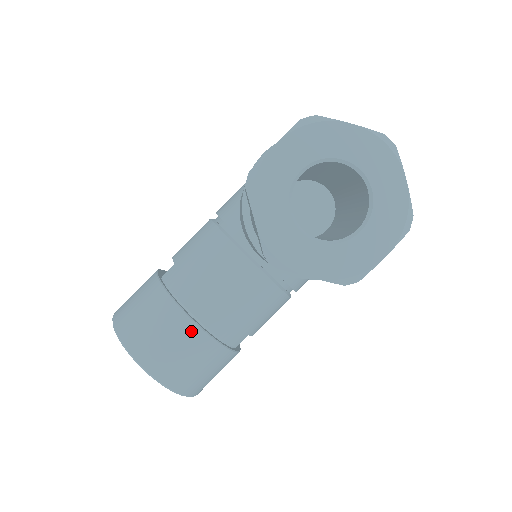
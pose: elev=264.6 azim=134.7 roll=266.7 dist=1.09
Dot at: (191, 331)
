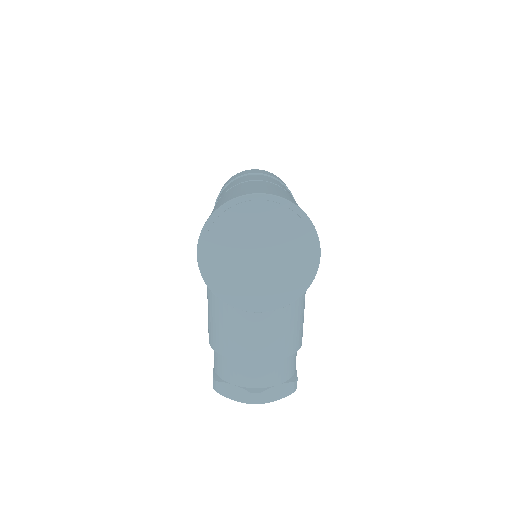
Dot at: occluded
